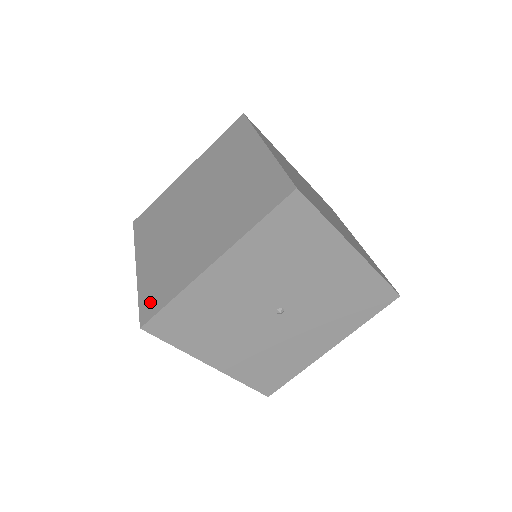
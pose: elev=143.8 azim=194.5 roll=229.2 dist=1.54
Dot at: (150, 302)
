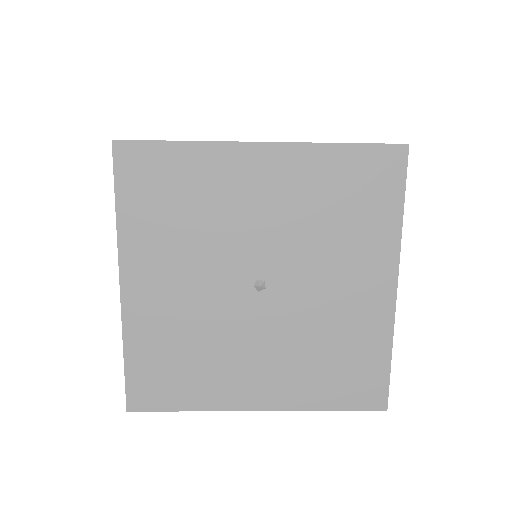
Dot at: occluded
